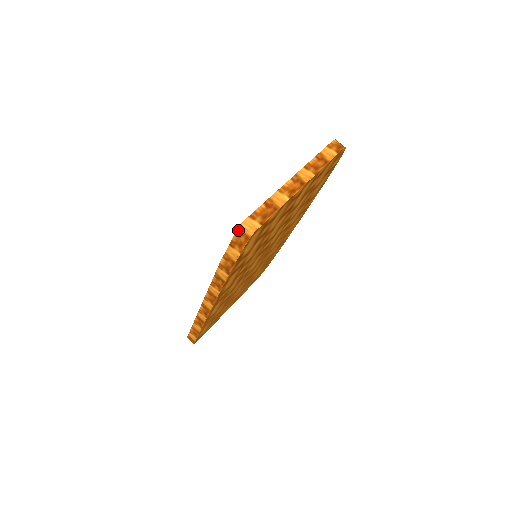
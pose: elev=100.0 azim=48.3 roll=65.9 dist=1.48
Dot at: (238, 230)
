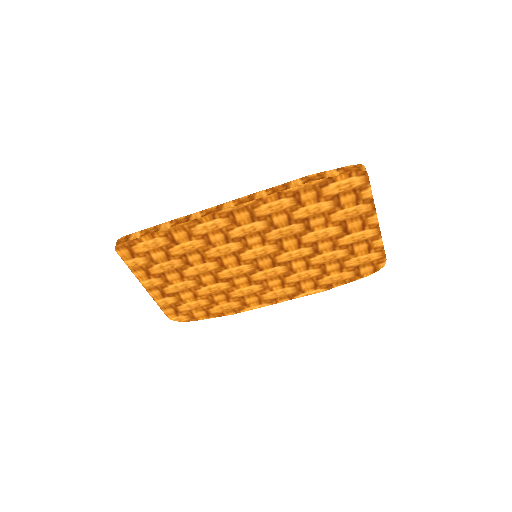
Dot at: (357, 165)
